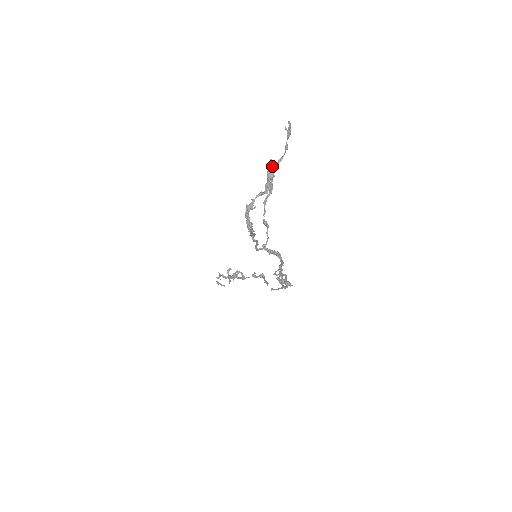
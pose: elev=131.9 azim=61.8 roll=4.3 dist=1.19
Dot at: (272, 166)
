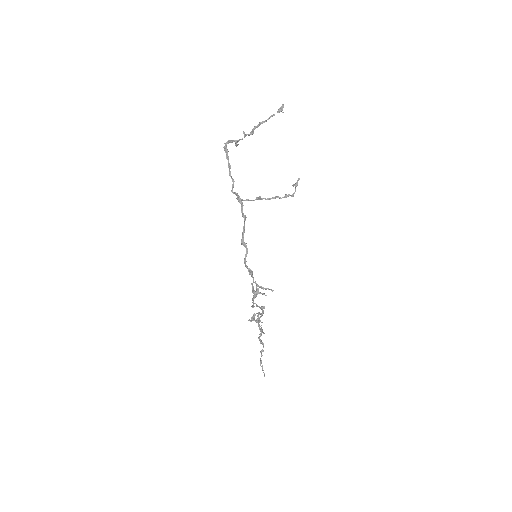
Dot at: (260, 123)
